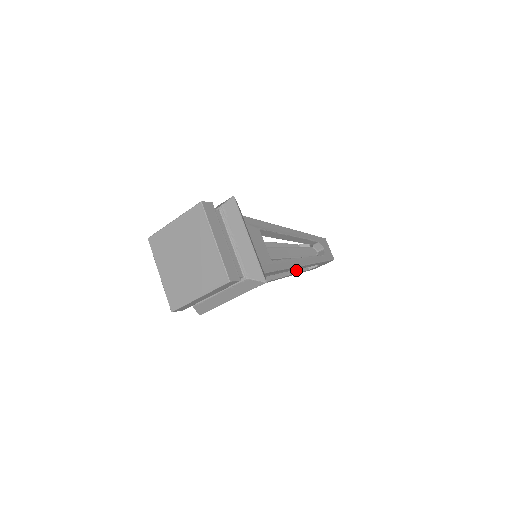
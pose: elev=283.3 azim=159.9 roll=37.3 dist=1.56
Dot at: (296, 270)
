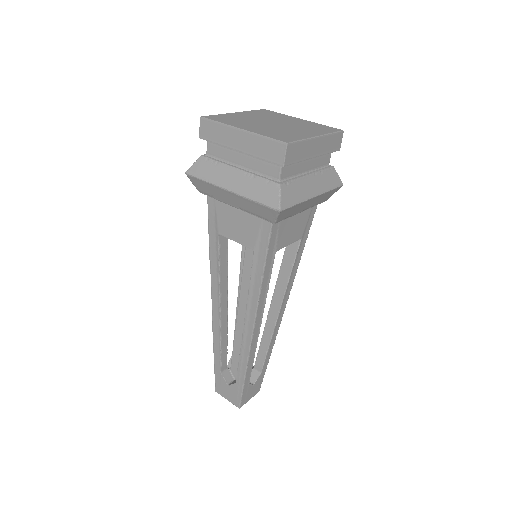
Dot at: occluded
